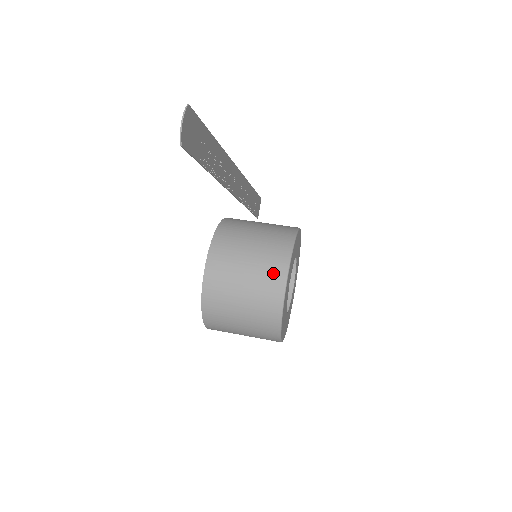
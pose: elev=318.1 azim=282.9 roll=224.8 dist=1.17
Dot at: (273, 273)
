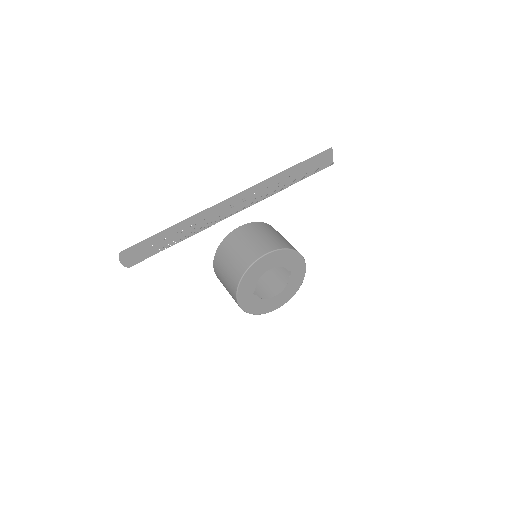
Dot at: (232, 293)
